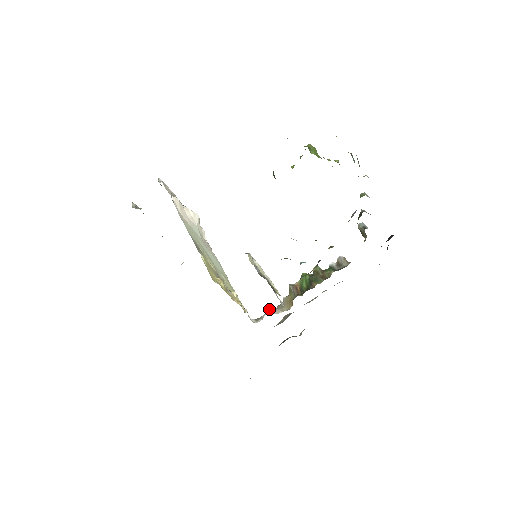
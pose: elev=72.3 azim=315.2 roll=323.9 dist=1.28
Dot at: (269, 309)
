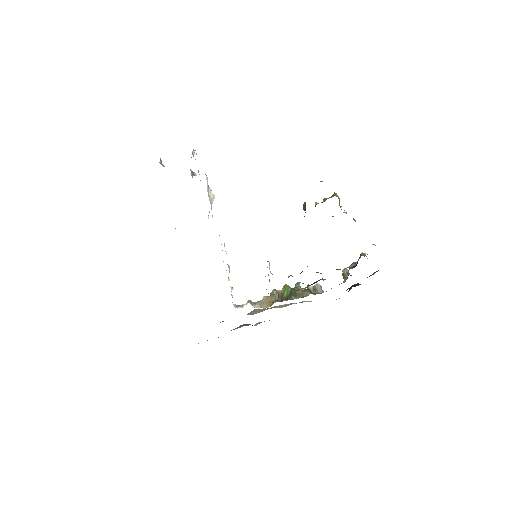
Dot at: (251, 302)
